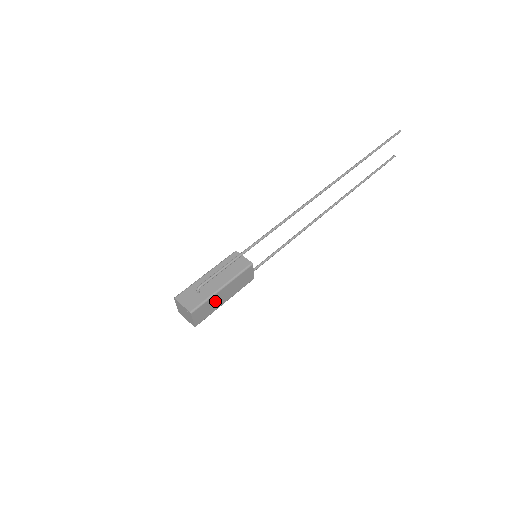
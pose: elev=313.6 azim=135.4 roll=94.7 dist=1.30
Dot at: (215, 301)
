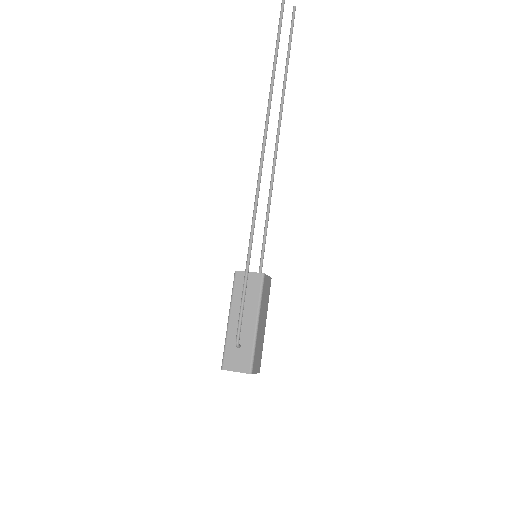
Dot at: (259, 338)
